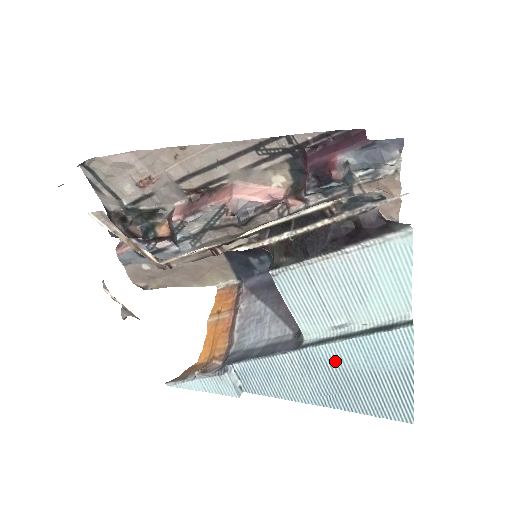
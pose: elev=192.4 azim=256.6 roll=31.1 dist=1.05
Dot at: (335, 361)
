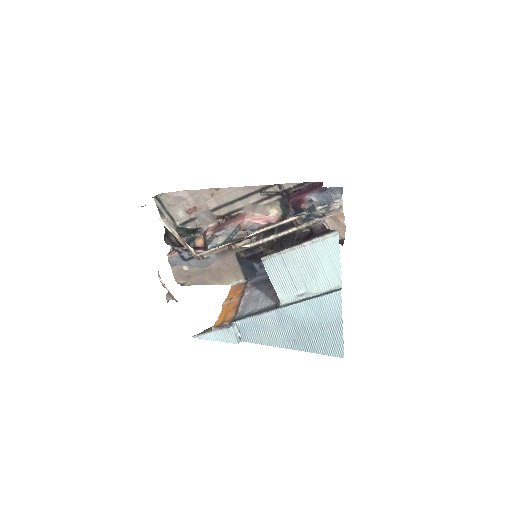
Dot at: (297, 316)
